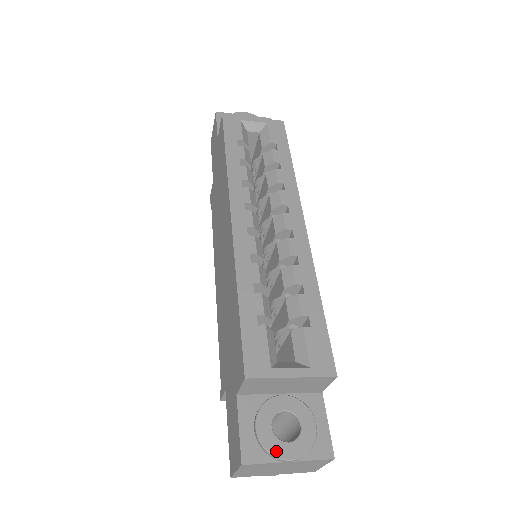
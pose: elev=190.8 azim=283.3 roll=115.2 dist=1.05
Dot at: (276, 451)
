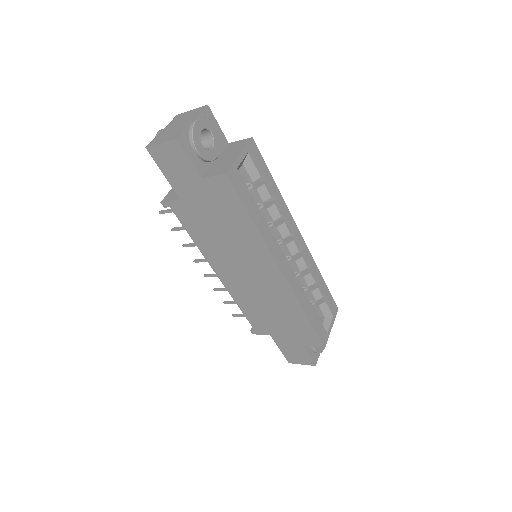
Dot at: (322, 350)
